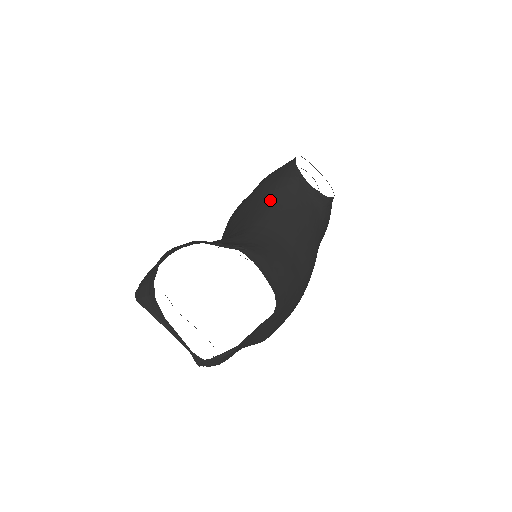
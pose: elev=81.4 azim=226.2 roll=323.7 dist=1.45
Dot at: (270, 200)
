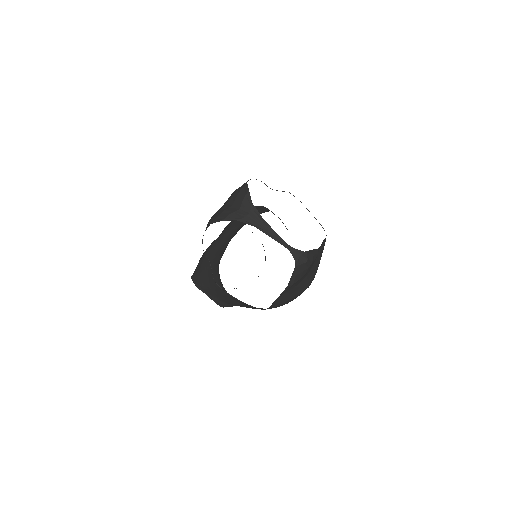
Dot at: (261, 210)
